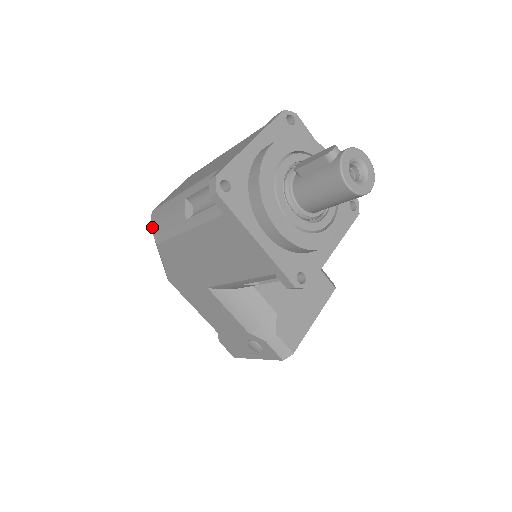
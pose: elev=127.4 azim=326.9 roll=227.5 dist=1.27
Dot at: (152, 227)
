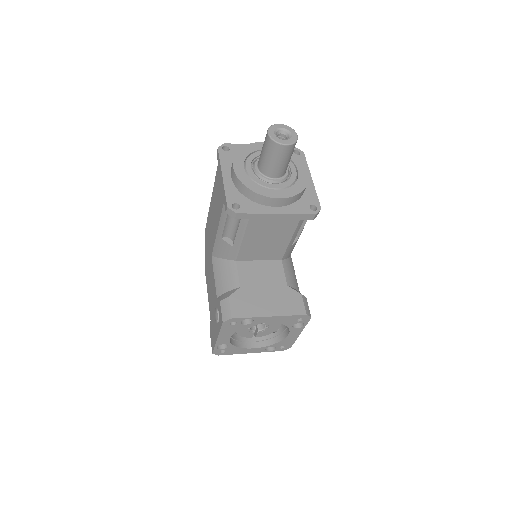
Dot at: occluded
